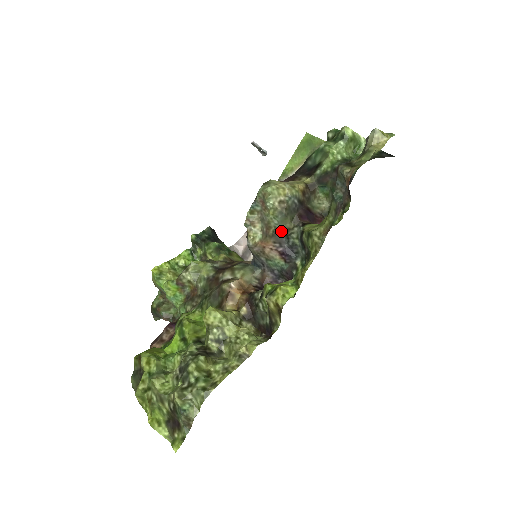
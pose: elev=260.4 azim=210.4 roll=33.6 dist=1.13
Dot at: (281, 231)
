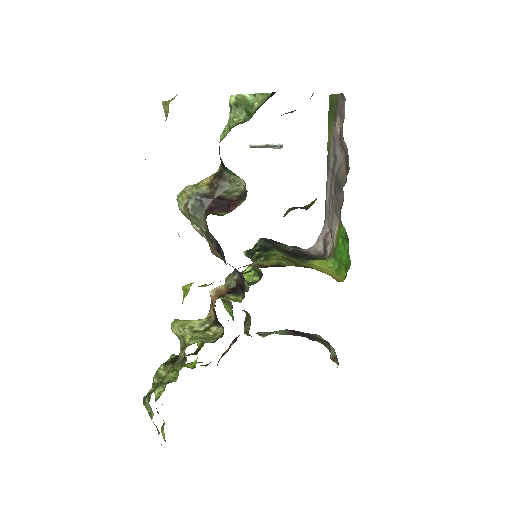
Dot at: (206, 230)
